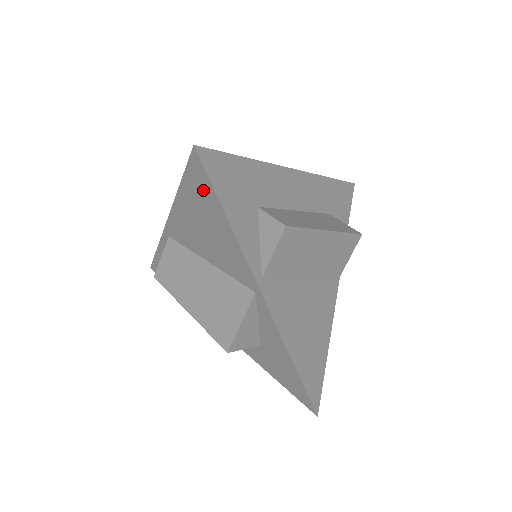
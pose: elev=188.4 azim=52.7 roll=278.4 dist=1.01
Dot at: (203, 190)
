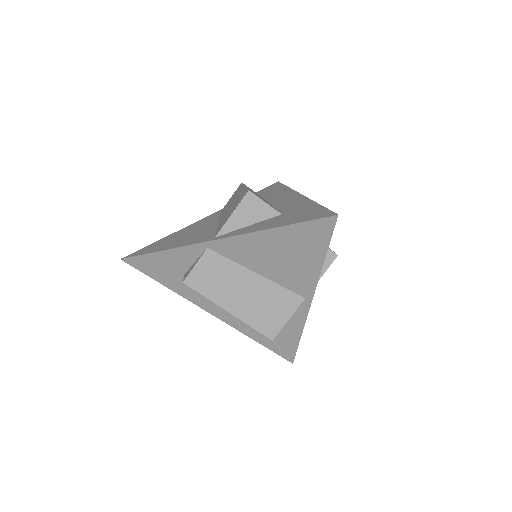
Dot at: (315, 238)
